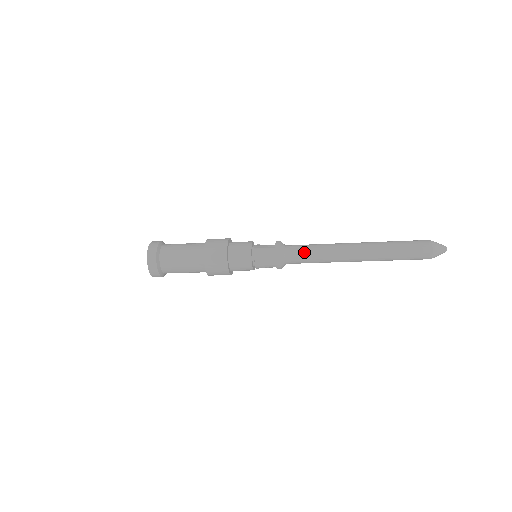
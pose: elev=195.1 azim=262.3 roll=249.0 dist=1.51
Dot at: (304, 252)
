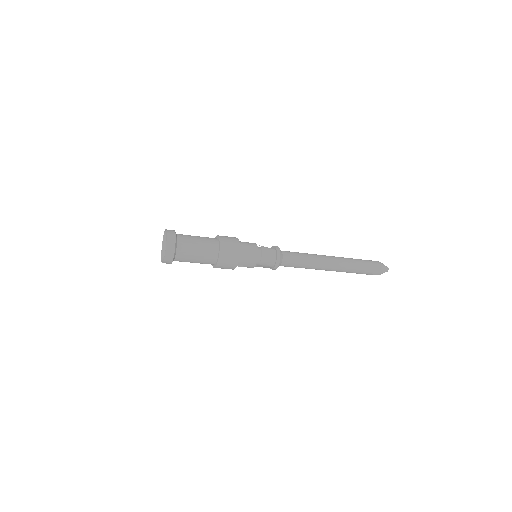
Dot at: (297, 256)
